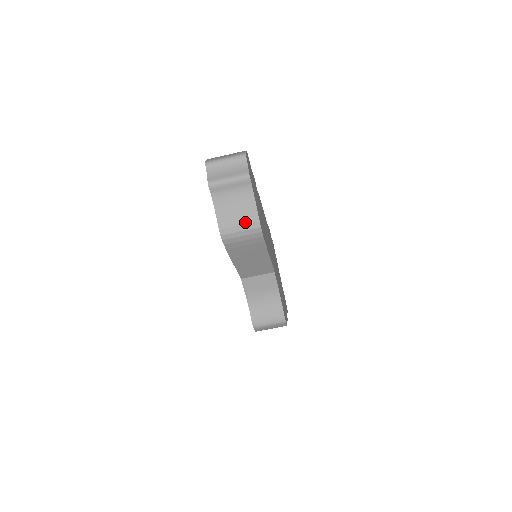
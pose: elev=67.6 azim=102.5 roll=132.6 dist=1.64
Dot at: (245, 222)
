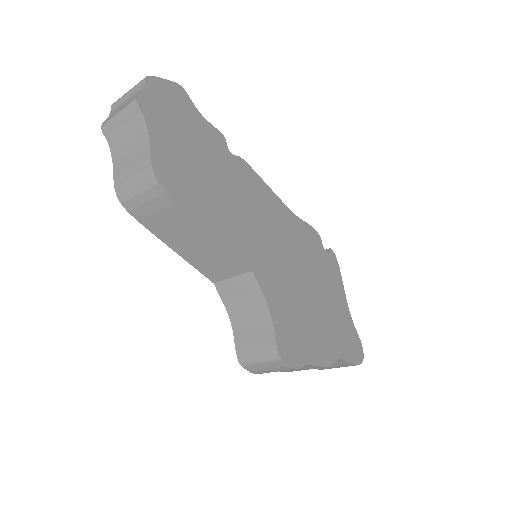
Dot at: (138, 171)
